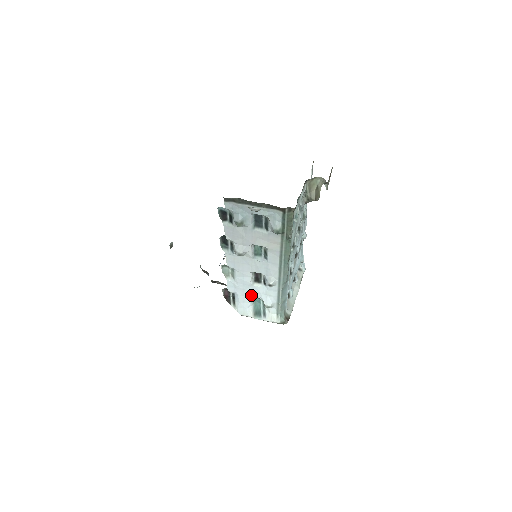
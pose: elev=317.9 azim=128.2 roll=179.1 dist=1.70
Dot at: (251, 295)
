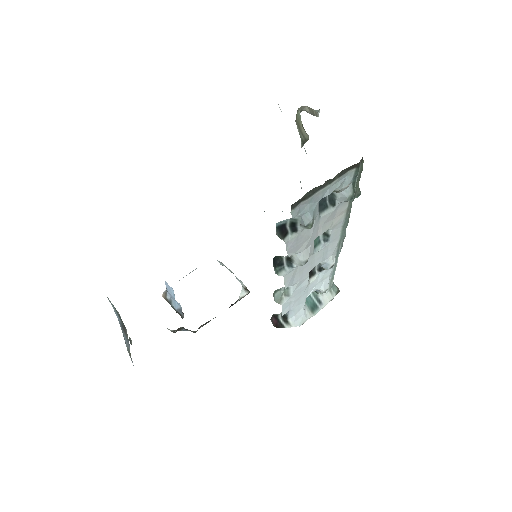
Dot at: (306, 296)
